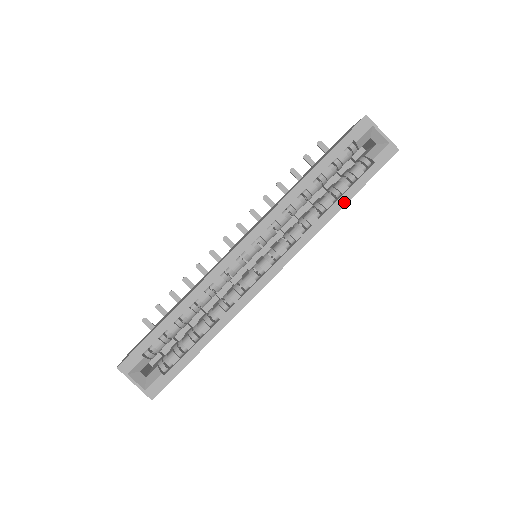
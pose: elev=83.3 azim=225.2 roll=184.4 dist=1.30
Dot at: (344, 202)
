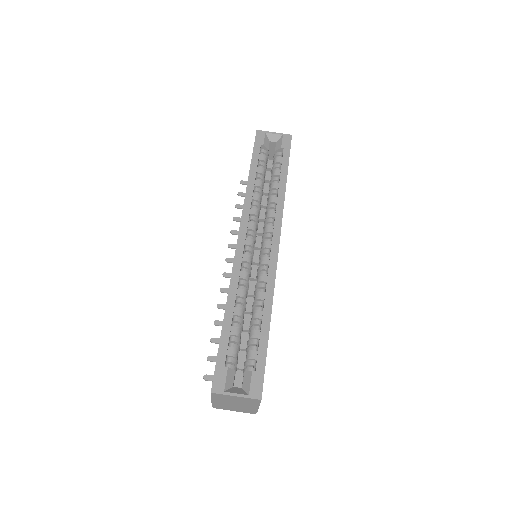
Dot at: (285, 177)
